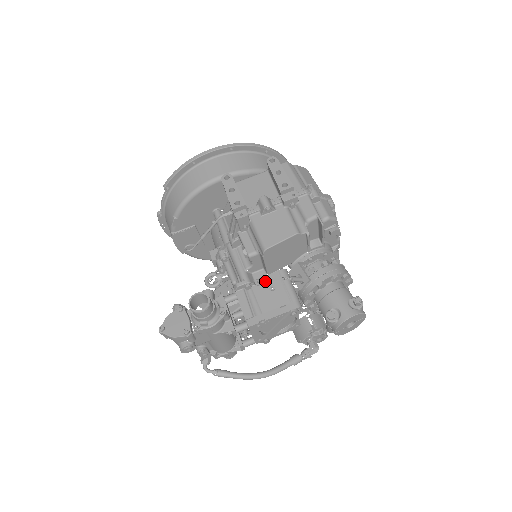
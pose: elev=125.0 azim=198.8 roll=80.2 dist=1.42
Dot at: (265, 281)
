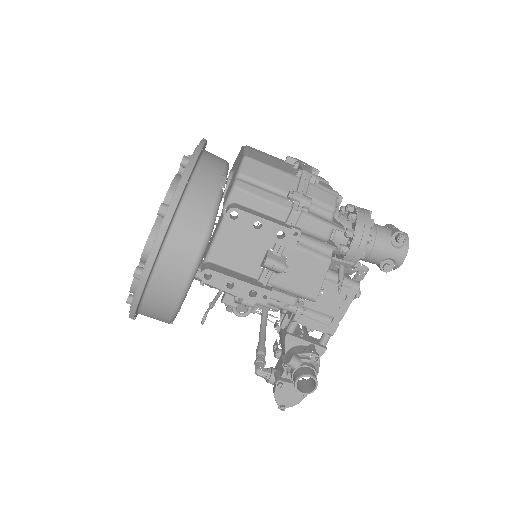
Dot at: occluded
